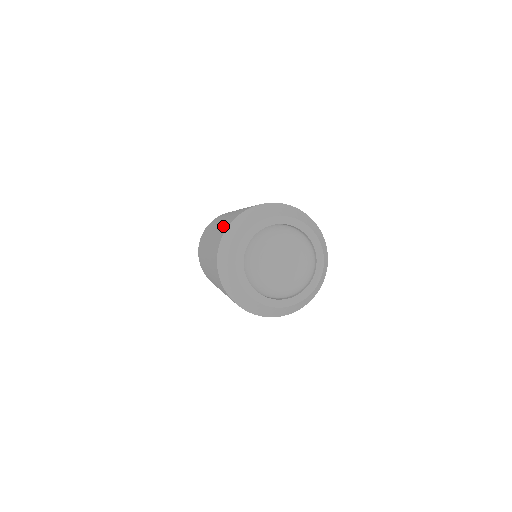
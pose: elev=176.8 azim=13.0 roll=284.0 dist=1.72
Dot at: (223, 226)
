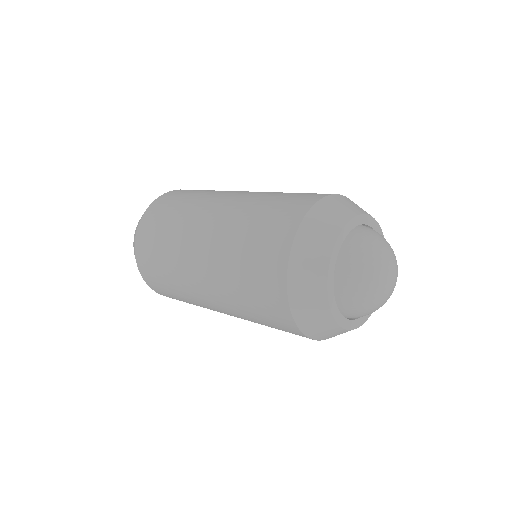
Dot at: (295, 194)
